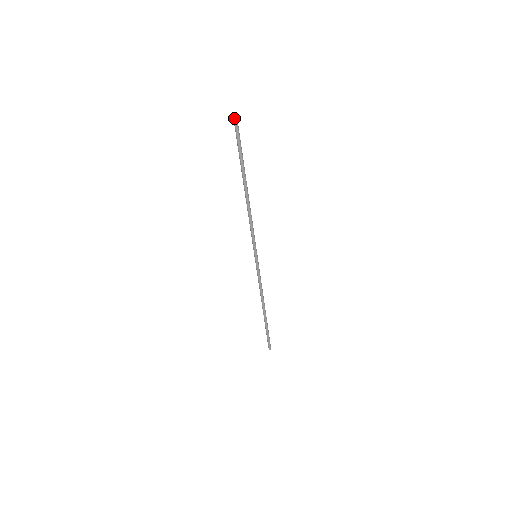
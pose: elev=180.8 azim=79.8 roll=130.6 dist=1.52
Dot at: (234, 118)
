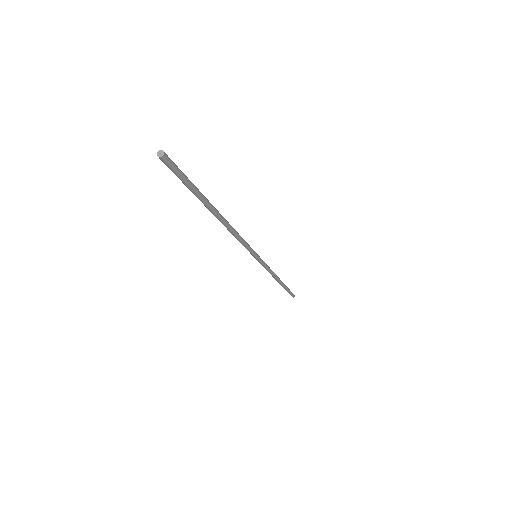
Dot at: (161, 159)
